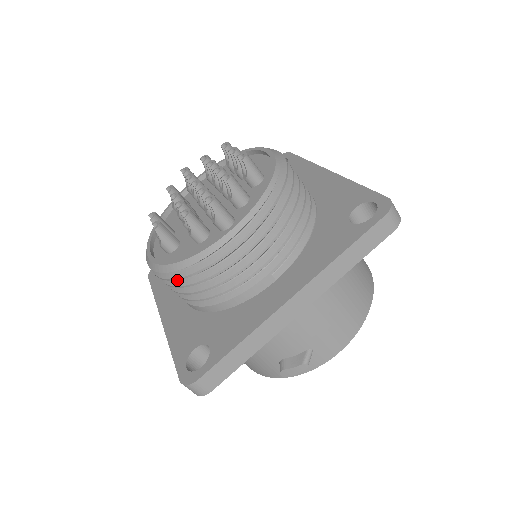
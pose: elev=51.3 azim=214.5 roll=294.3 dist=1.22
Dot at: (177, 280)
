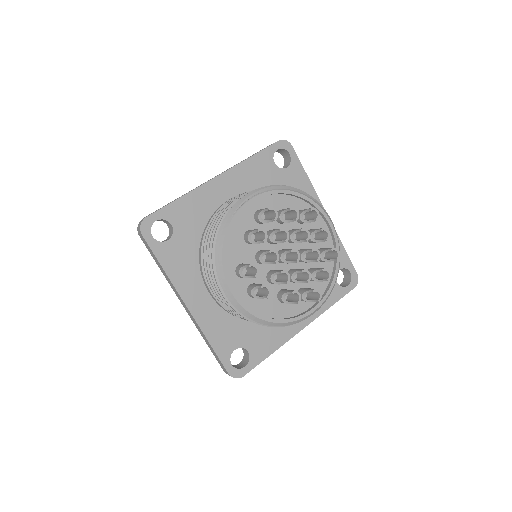
Dot at: occluded
